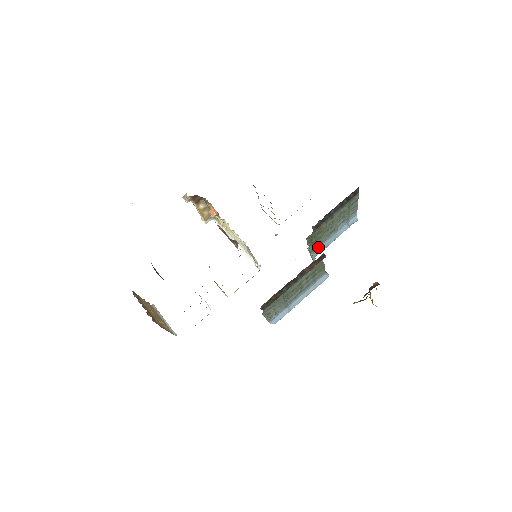
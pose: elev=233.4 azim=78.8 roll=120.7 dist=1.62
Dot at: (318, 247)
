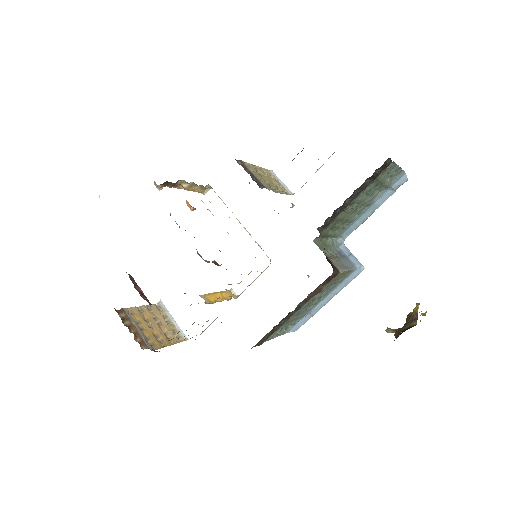
Dot at: (346, 228)
